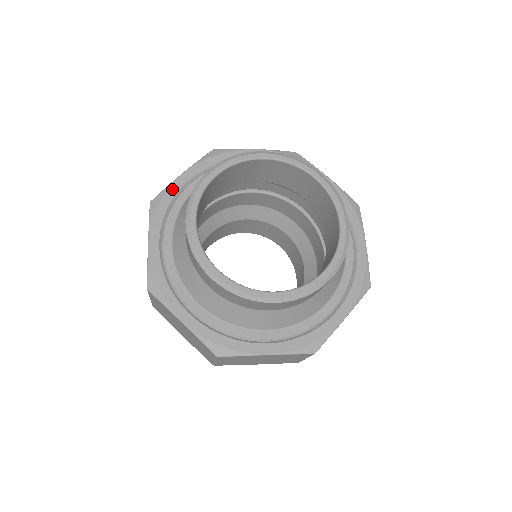
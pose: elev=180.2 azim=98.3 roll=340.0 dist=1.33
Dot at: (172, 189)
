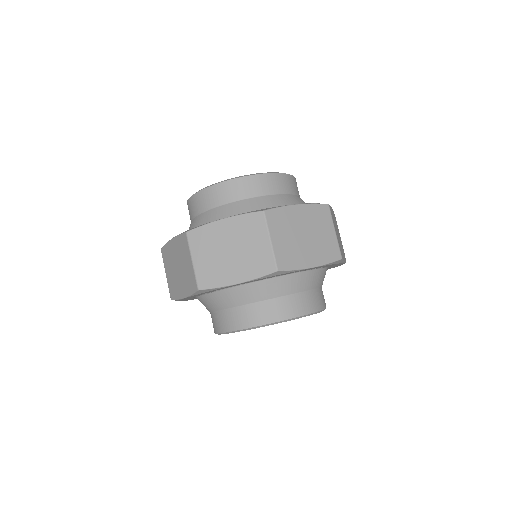
Dot at: occluded
